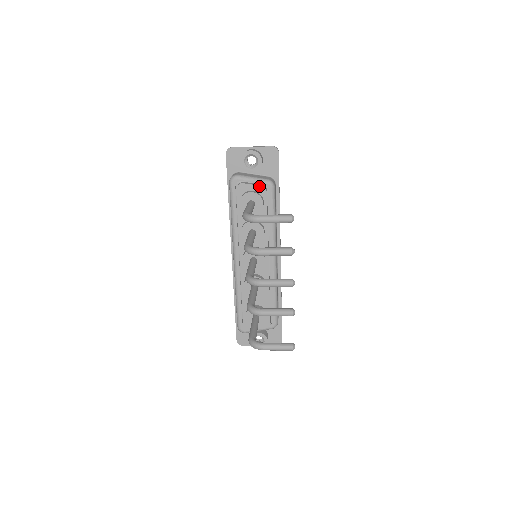
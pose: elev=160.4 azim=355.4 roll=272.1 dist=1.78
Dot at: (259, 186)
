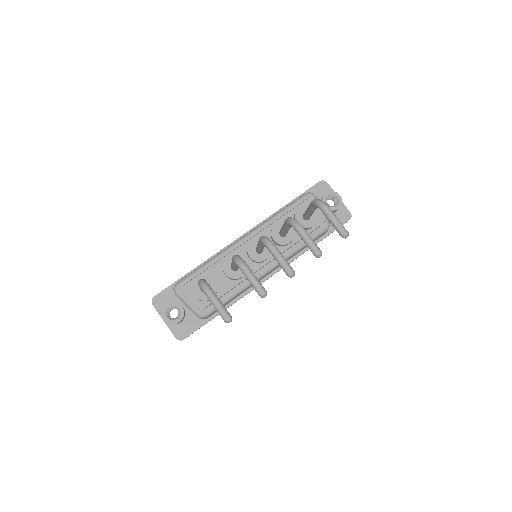
Dot at: (322, 216)
